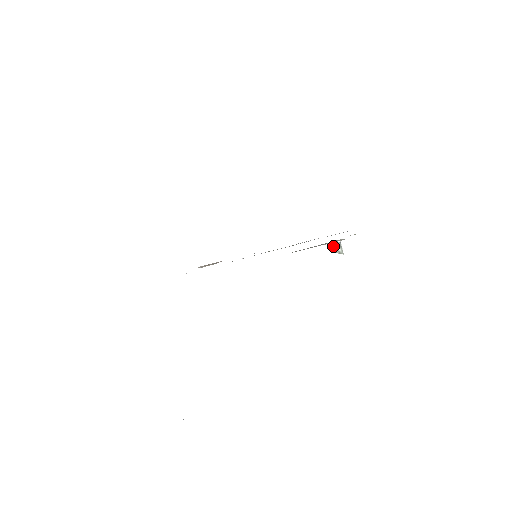
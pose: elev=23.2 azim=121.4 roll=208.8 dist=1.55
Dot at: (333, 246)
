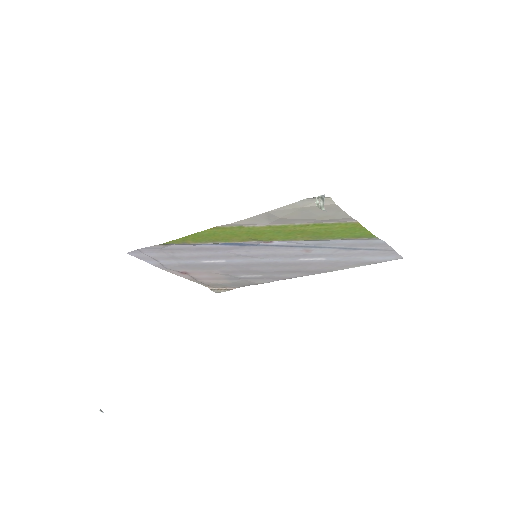
Dot at: (316, 200)
